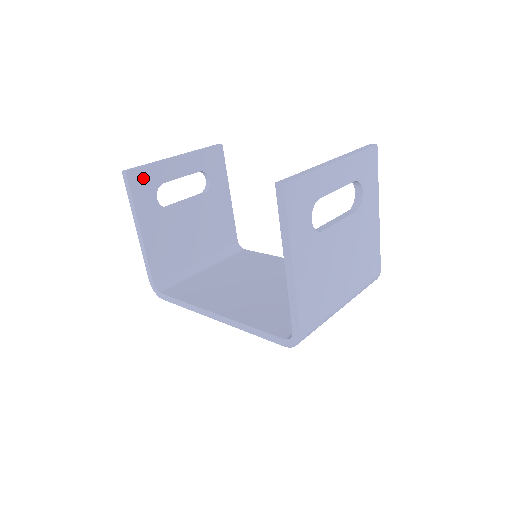
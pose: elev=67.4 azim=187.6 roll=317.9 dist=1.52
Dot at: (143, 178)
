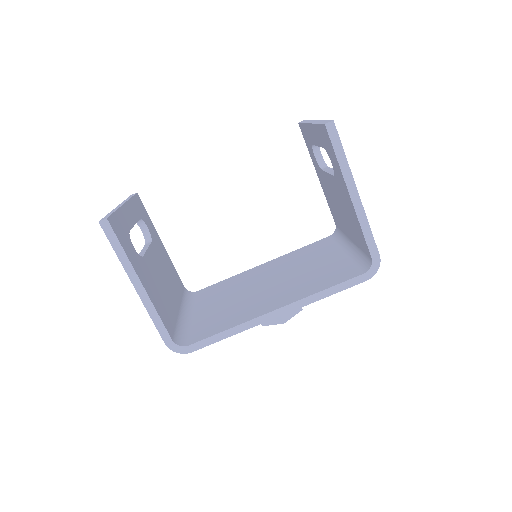
Dot at: (118, 226)
